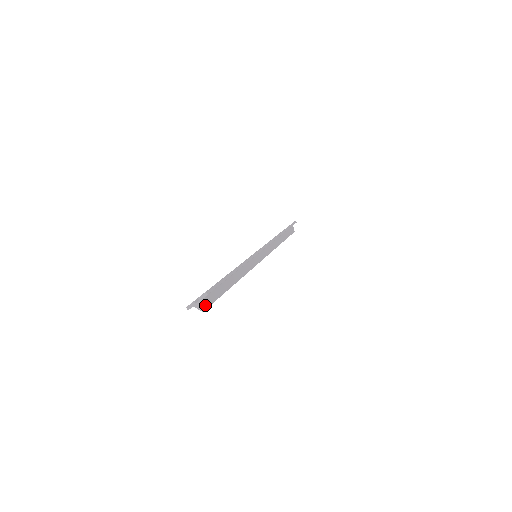
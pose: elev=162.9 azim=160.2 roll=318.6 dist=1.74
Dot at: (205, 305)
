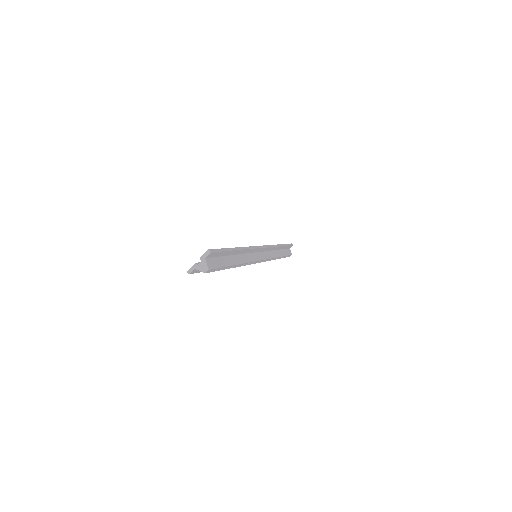
Dot at: (208, 265)
